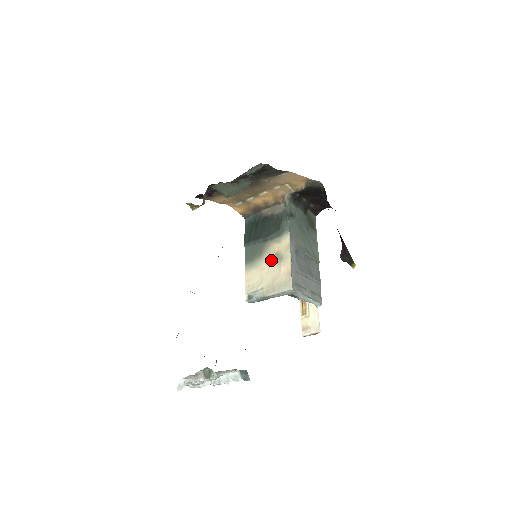
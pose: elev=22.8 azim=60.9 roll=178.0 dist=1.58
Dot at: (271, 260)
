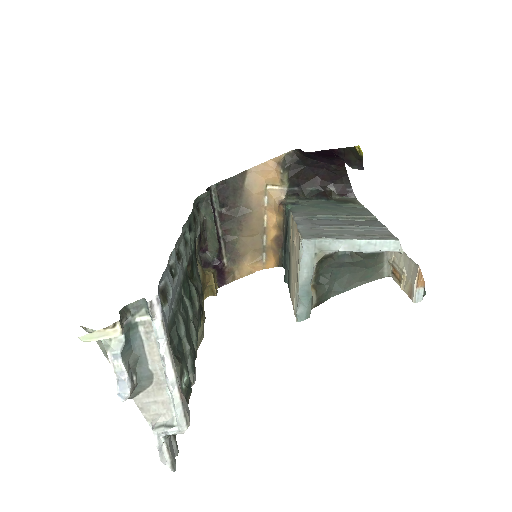
Dot at: (292, 253)
